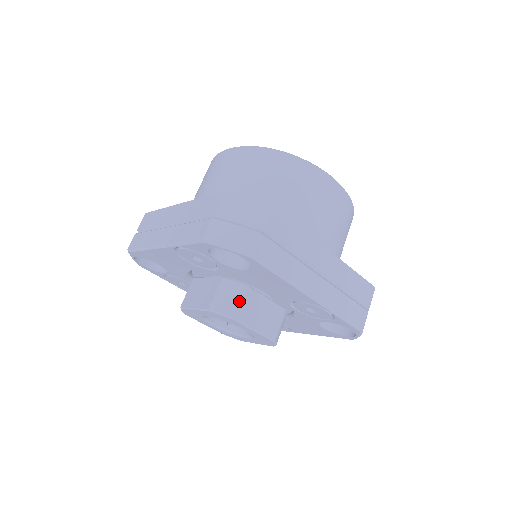
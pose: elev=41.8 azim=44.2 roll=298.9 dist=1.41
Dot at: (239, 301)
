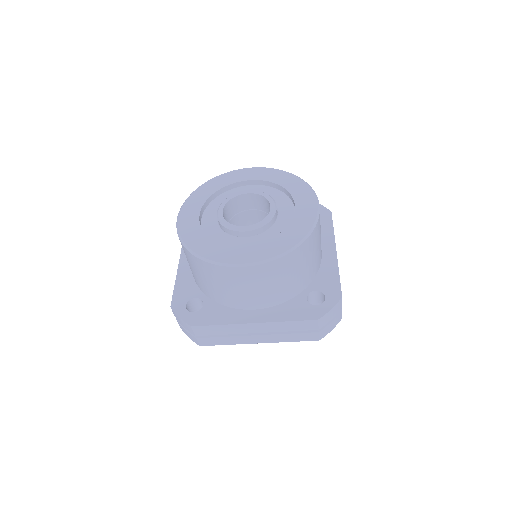
Dot at: occluded
